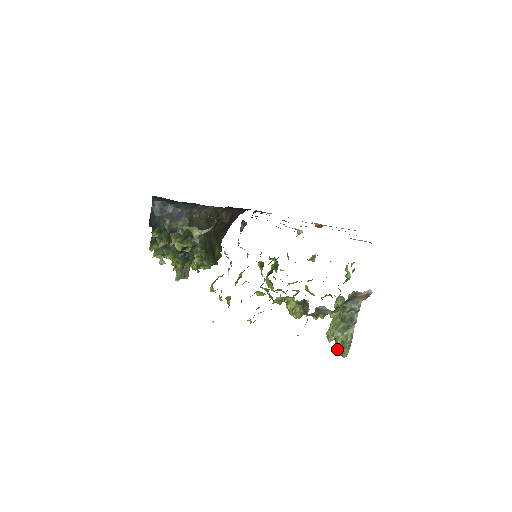
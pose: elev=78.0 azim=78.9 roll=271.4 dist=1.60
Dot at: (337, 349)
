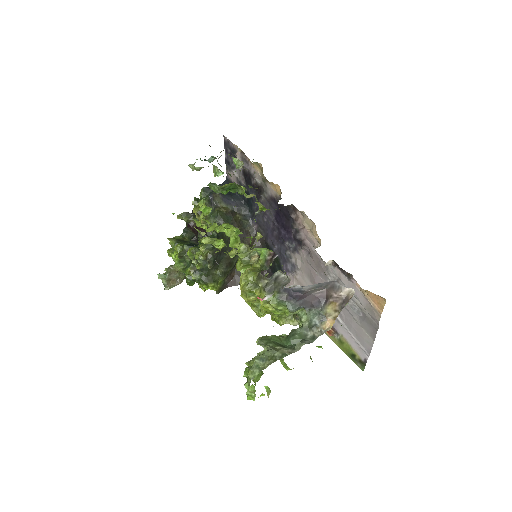
Dot at: (249, 366)
